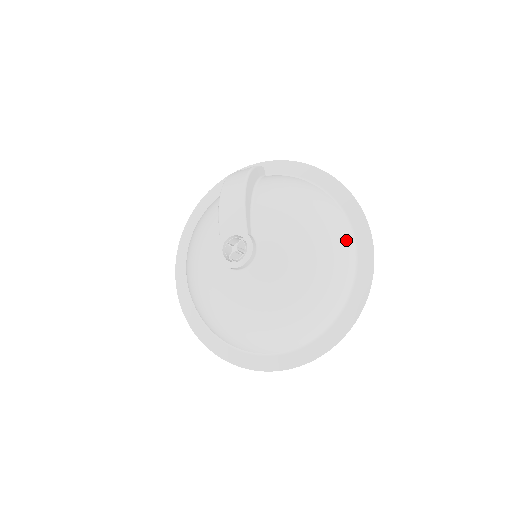
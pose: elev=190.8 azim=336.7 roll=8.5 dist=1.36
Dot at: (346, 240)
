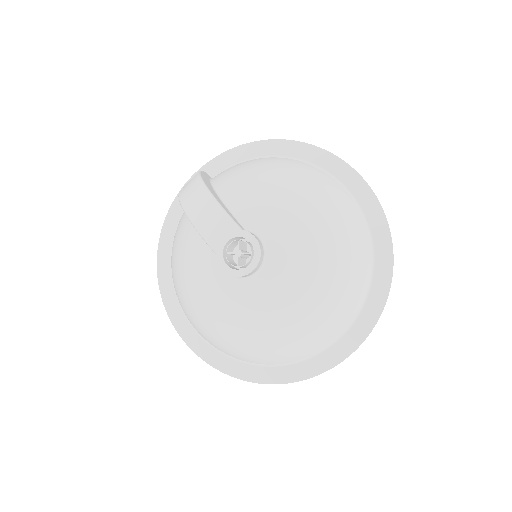
Dot at: (335, 187)
